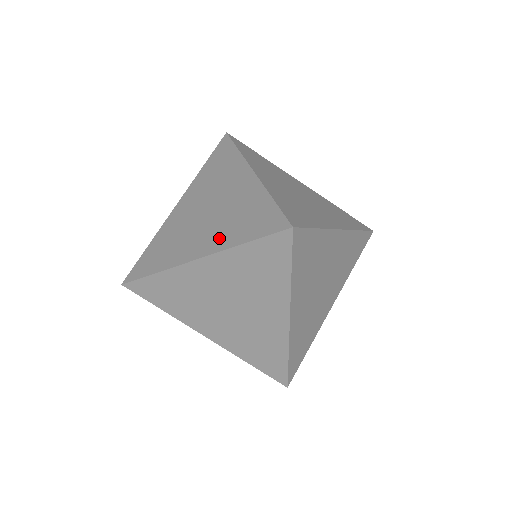
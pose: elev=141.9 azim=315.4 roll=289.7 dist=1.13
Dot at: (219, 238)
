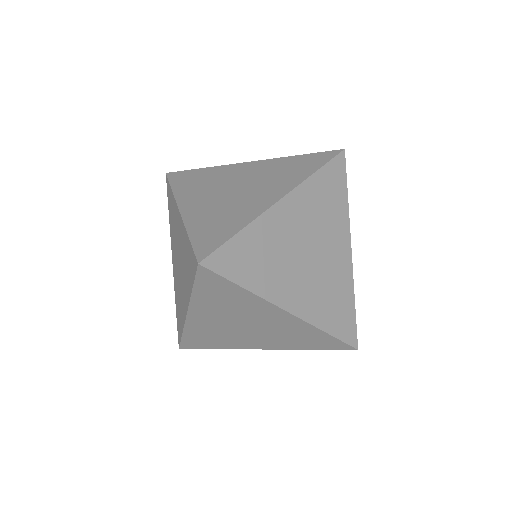
Dot at: (186, 289)
